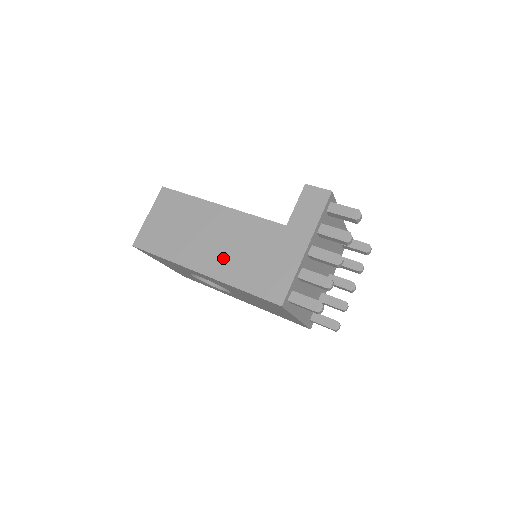
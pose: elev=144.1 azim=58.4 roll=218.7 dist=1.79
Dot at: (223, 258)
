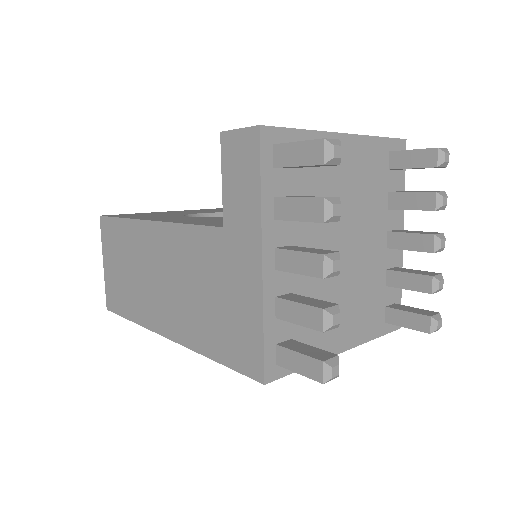
Dot at: (177, 309)
